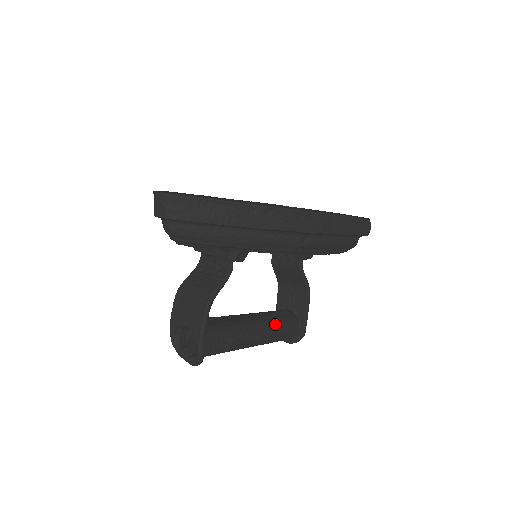
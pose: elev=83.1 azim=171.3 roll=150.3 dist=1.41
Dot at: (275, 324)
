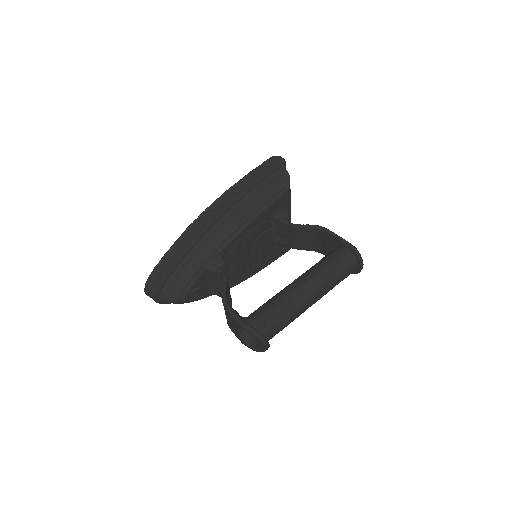
Dot at: (315, 267)
